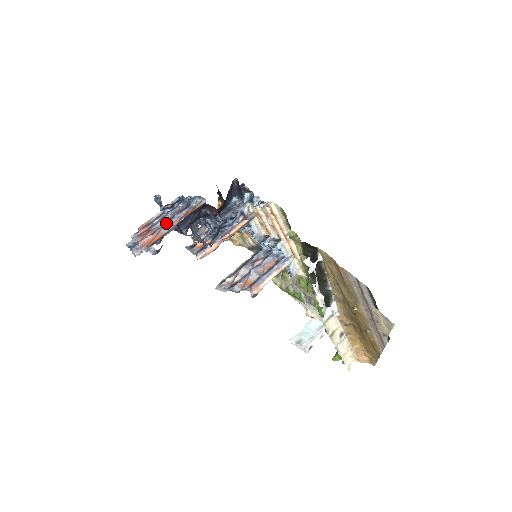
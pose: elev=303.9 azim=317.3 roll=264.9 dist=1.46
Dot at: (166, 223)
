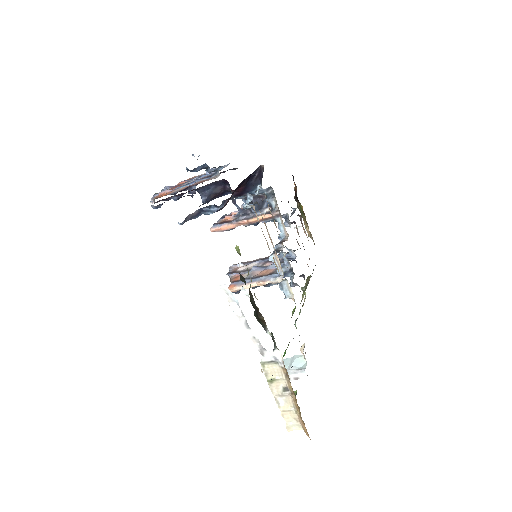
Dot at: (186, 184)
